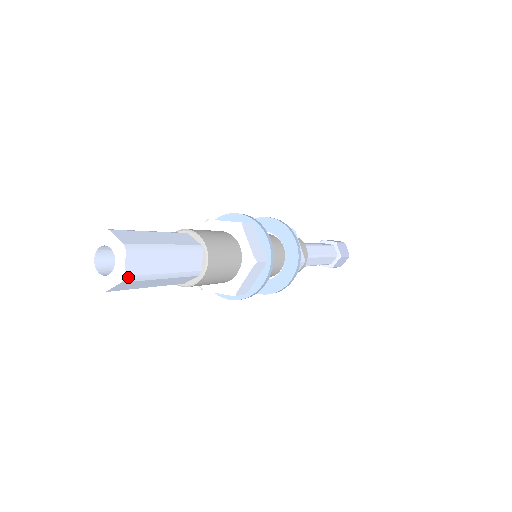
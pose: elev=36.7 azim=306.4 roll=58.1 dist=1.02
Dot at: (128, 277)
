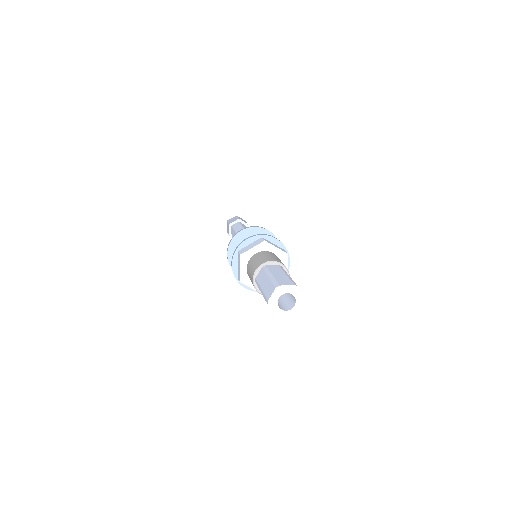
Dot at: (296, 315)
